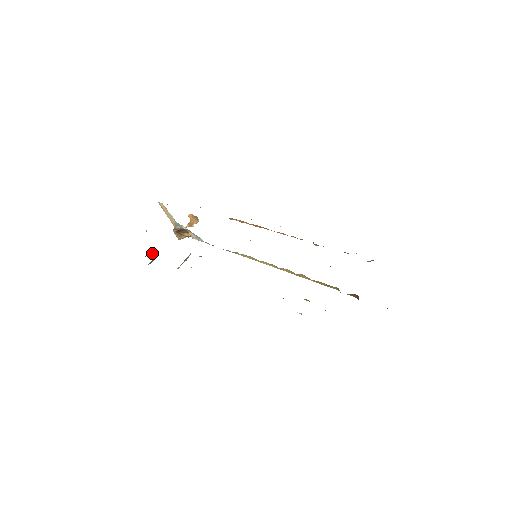
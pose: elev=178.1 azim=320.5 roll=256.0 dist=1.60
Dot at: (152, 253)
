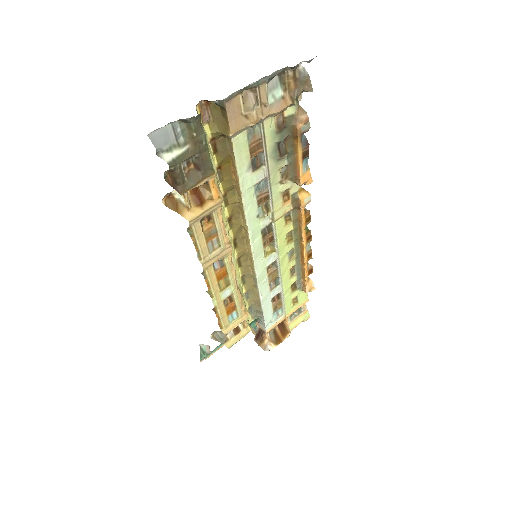
Dot at: (208, 352)
